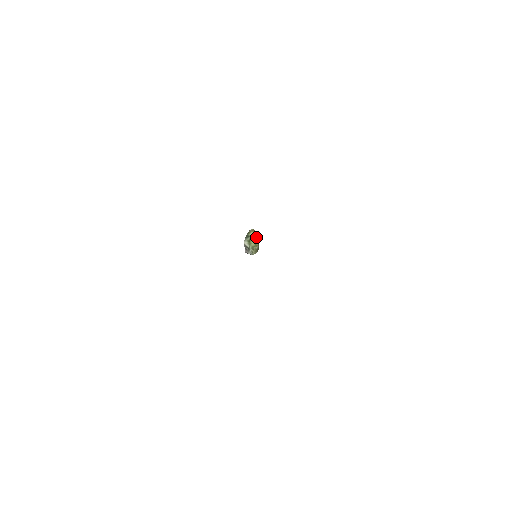
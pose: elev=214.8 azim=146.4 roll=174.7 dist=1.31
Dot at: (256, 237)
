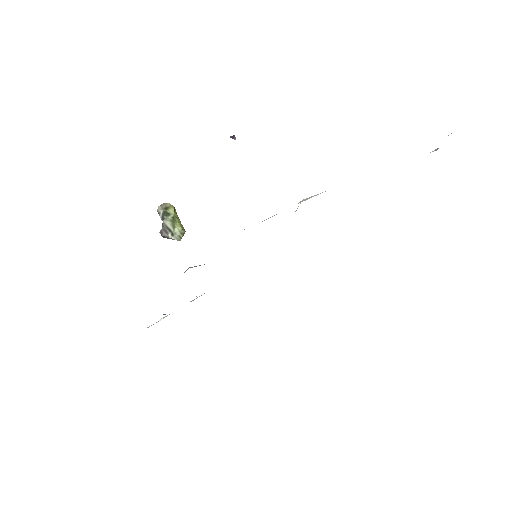
Dot at: occluded
